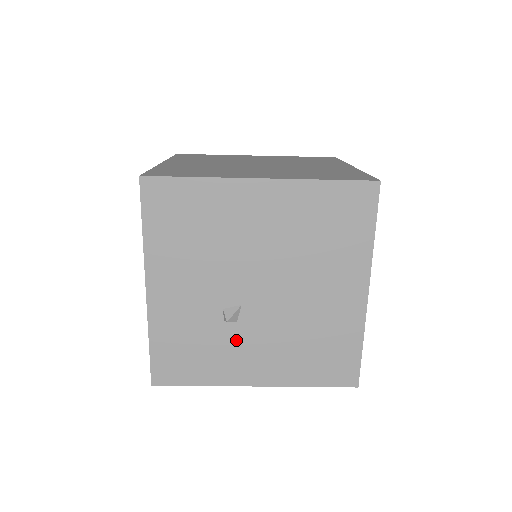
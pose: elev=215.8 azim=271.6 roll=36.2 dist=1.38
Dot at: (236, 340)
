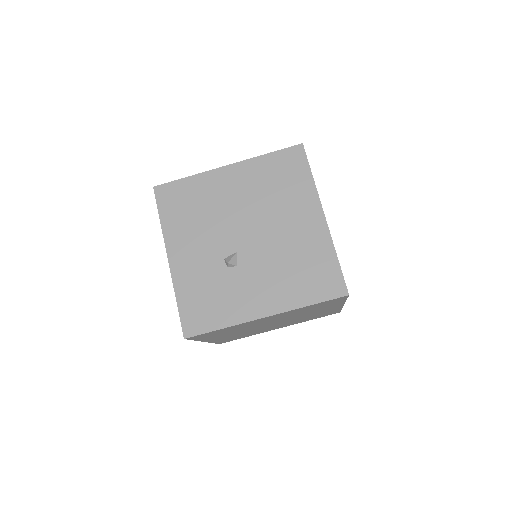
Dot at: (240, 281)
